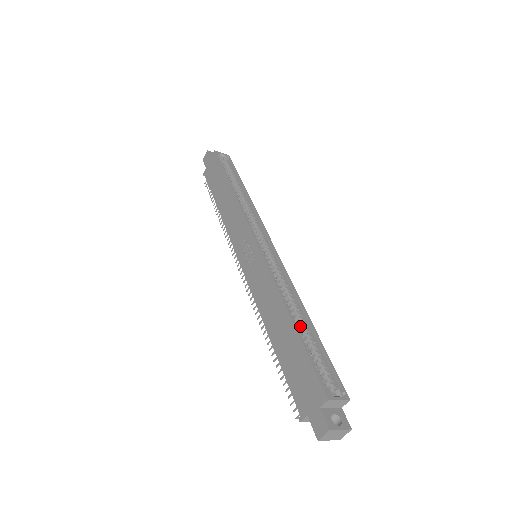
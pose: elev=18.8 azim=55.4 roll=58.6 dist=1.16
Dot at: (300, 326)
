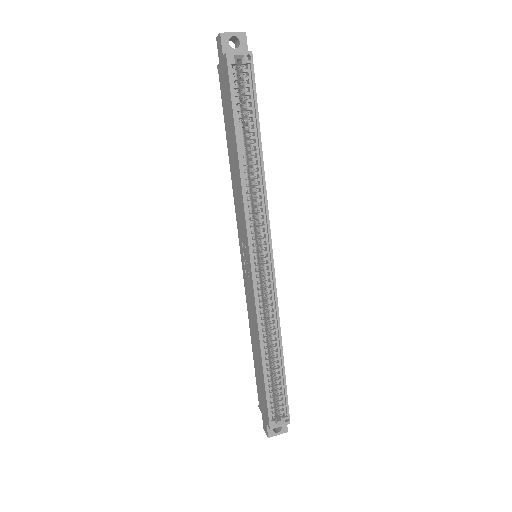
Dot at: (273, 358)
